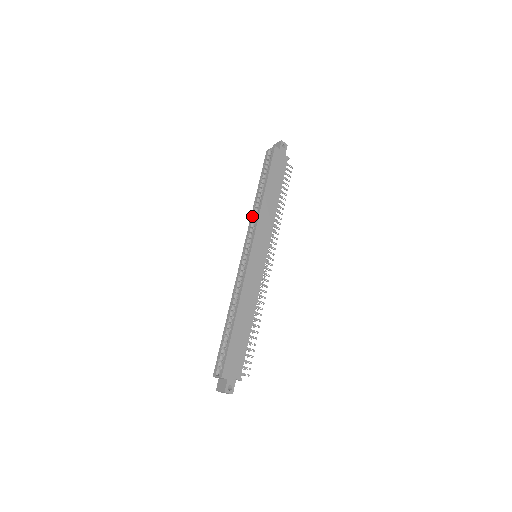
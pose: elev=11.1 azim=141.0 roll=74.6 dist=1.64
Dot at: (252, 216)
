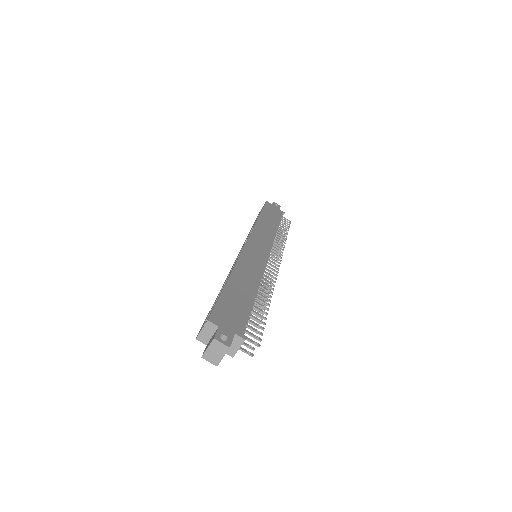
Dot at: (248, 235)
